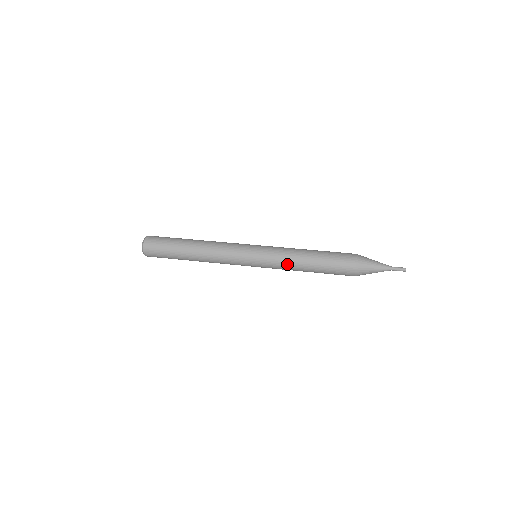
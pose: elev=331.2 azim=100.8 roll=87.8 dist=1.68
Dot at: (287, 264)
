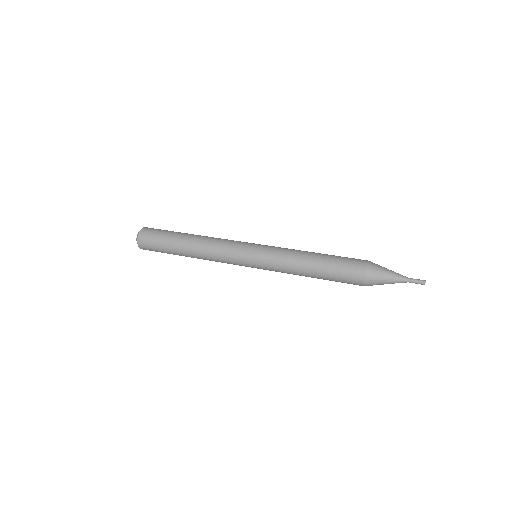
Dot at: (288, 273)
